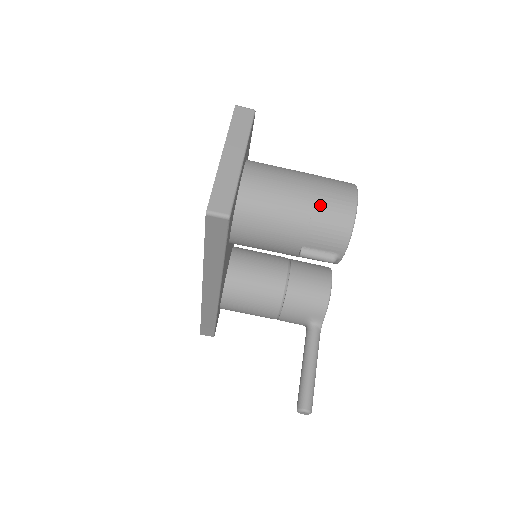
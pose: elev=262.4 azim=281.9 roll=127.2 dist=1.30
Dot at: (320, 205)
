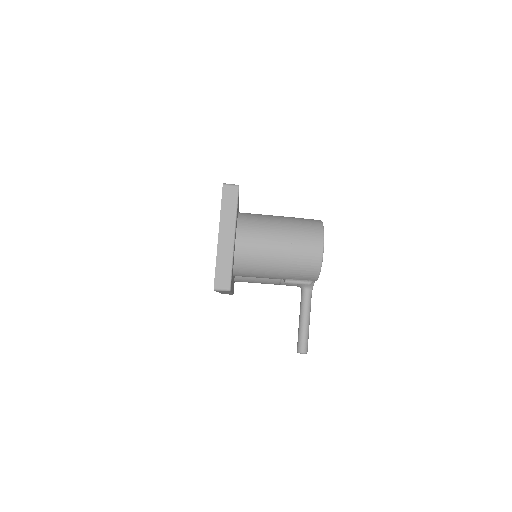
Dot at: (295, 256)
